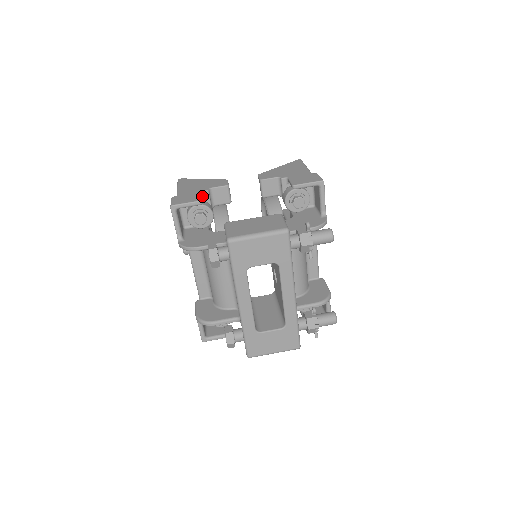
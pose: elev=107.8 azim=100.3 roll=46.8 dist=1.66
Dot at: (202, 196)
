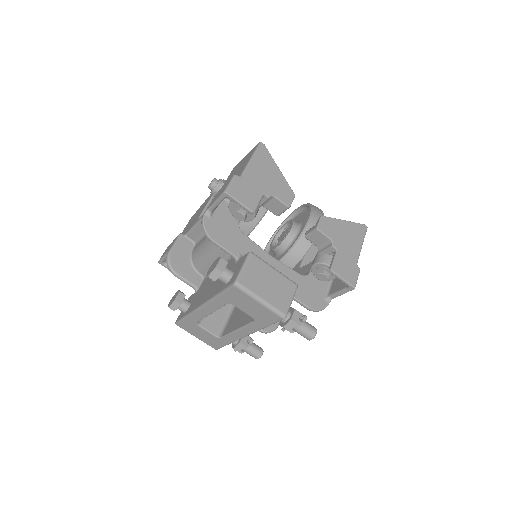
Dot at: occluded
